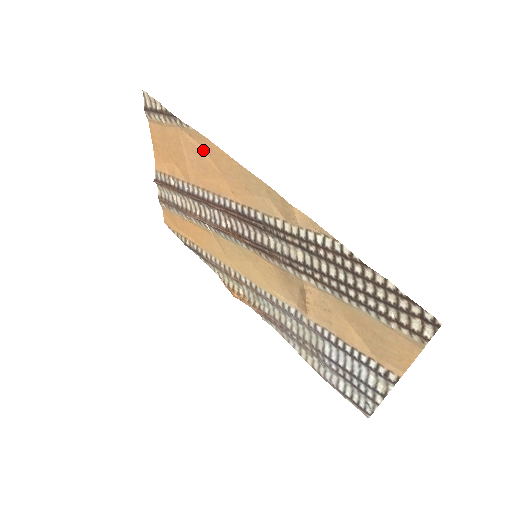
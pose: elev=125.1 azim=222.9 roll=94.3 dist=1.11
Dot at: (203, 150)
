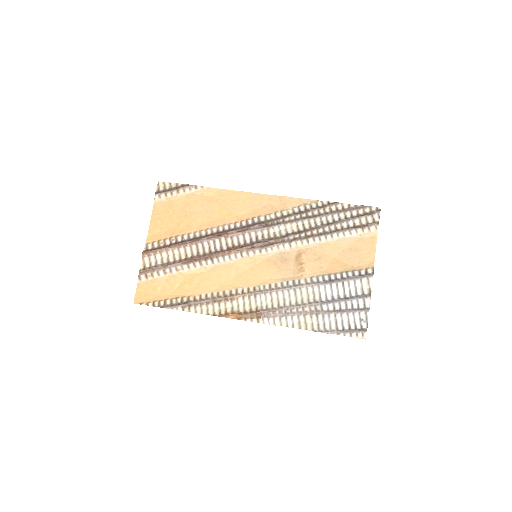
Dot at: (213, 199)
